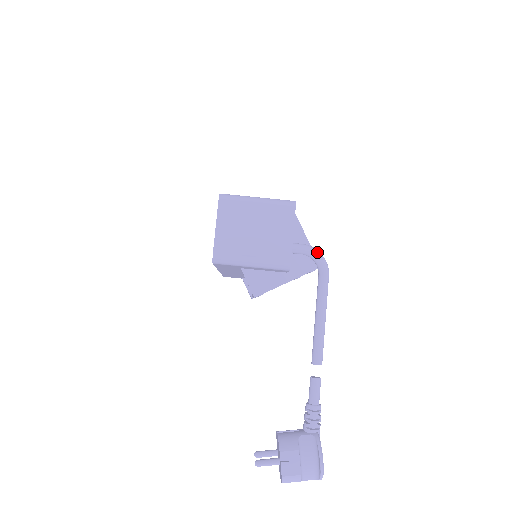
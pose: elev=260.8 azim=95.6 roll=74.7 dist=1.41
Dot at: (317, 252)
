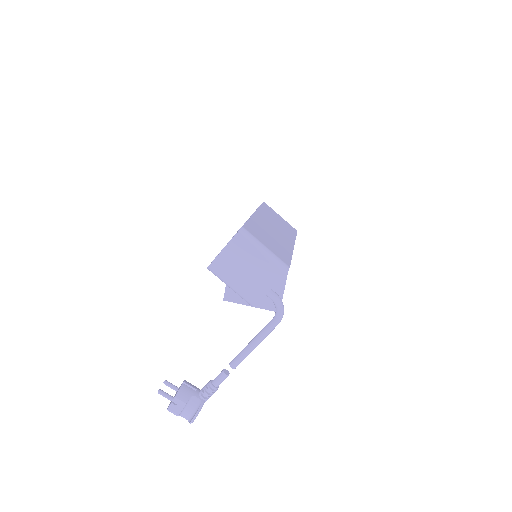
Dot at: (281, 306)
